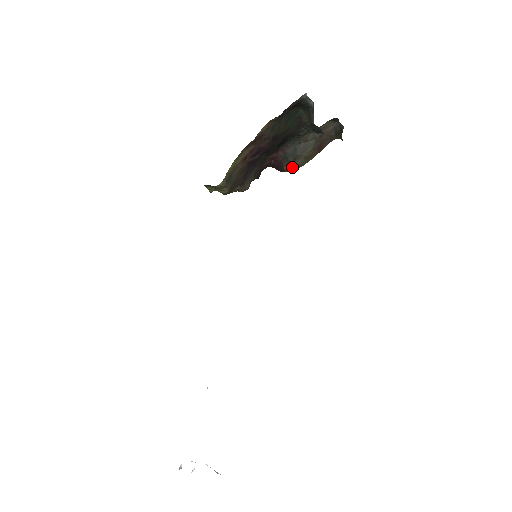
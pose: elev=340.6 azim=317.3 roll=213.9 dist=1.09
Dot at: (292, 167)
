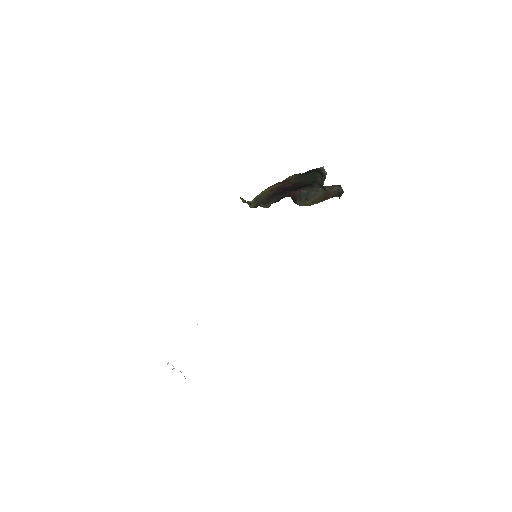
Dot at: (302, 204)
